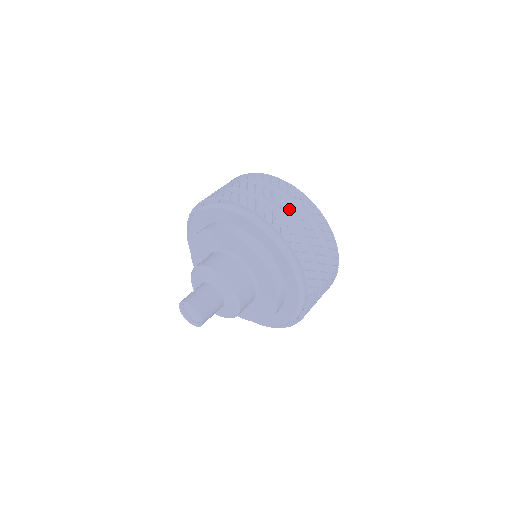
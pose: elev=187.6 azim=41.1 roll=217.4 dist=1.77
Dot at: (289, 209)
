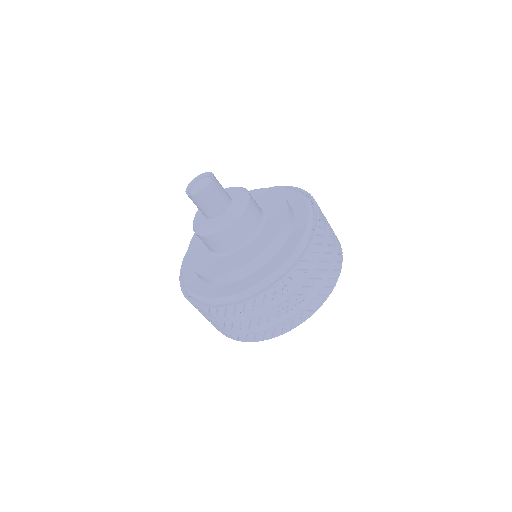
Dot at: occluded
